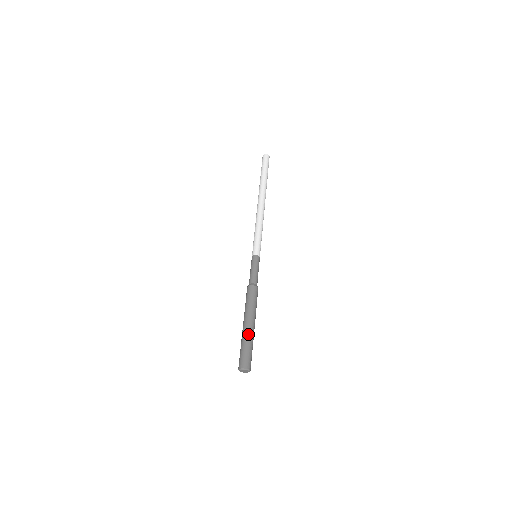
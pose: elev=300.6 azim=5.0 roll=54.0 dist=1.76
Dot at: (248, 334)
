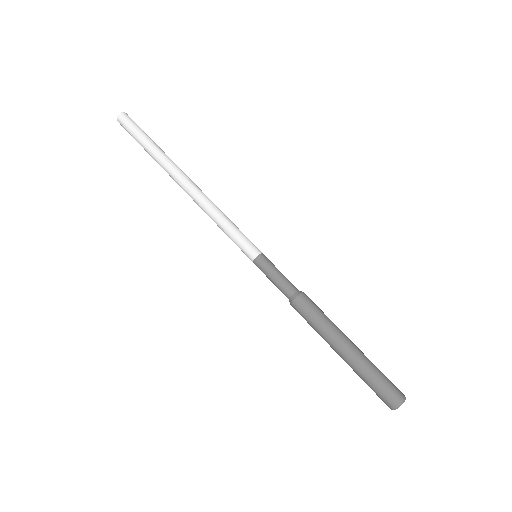
Dot at: (359, 360)
